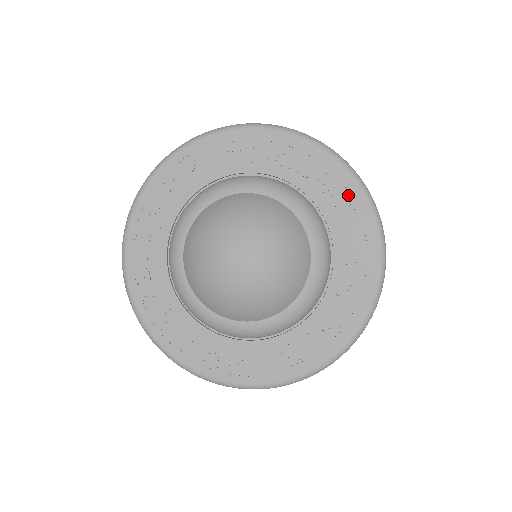
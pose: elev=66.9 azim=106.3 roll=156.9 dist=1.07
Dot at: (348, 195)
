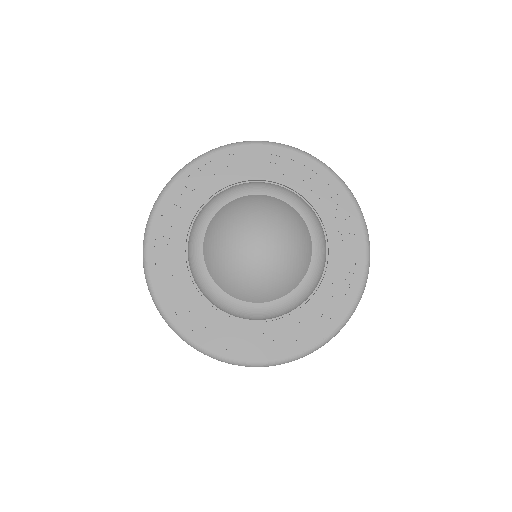
Dot at: (351, 226)
